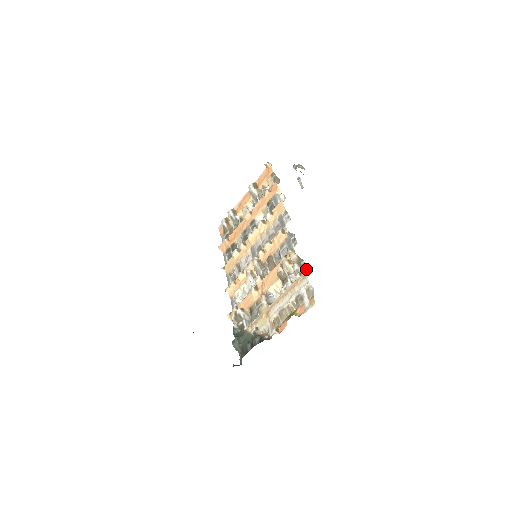
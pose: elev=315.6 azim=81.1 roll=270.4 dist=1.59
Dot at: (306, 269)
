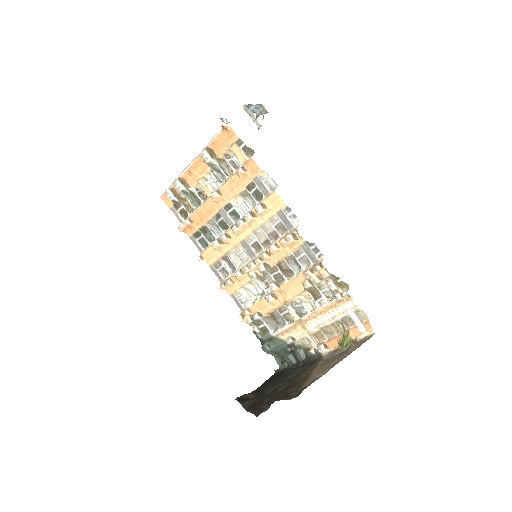
Dot at: (345, 287)
